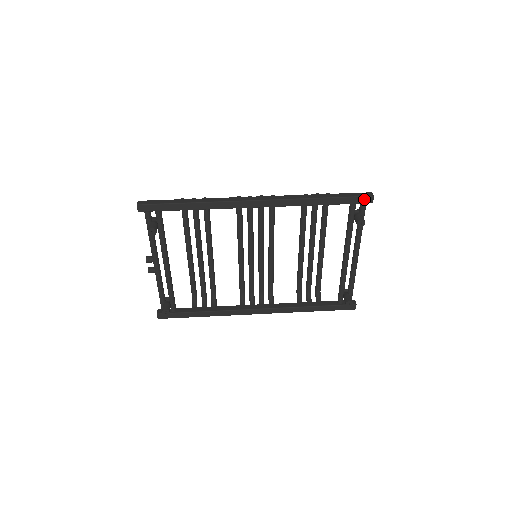
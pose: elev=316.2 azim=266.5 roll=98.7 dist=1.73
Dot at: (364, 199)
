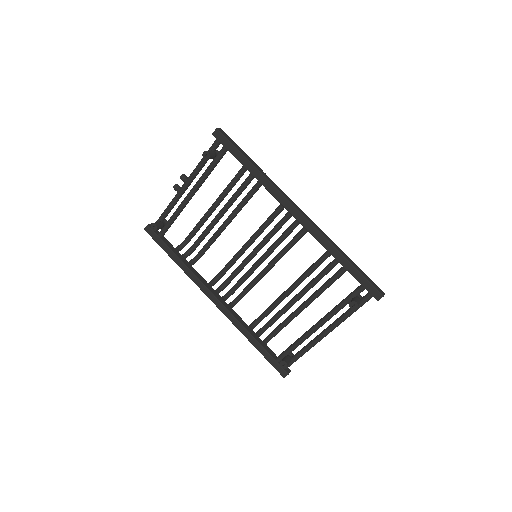
Dot at: (374, 291)
